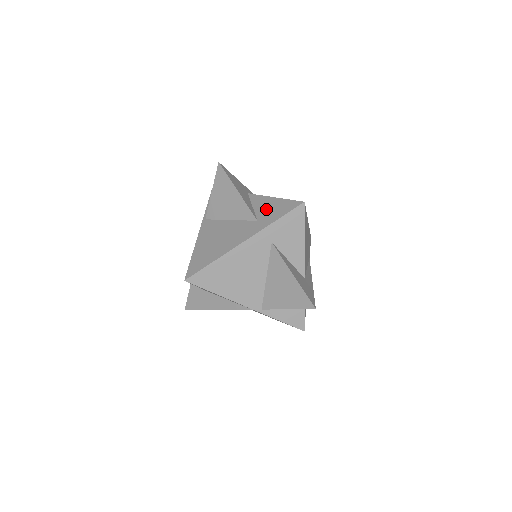
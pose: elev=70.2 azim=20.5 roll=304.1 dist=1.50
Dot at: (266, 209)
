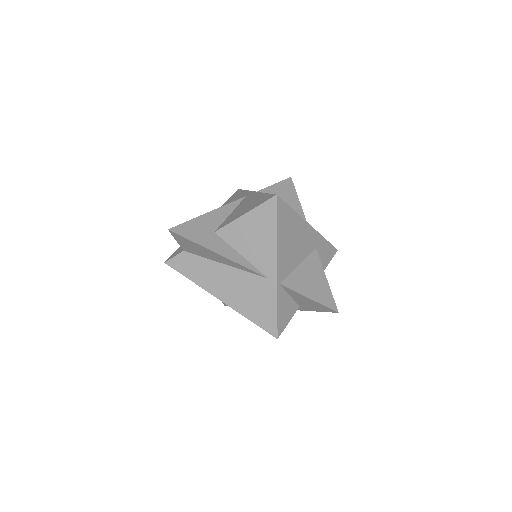
Dot at: occluded
